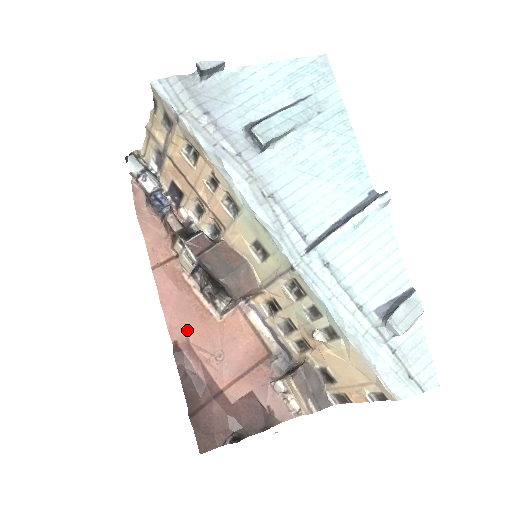
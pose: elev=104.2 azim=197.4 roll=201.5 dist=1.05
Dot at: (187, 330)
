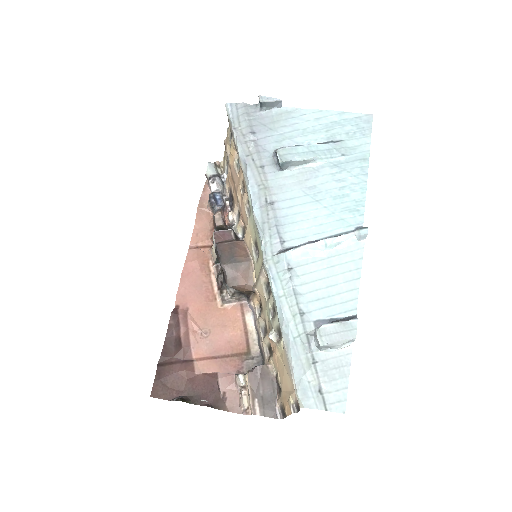
Dot at: (191, 302)
